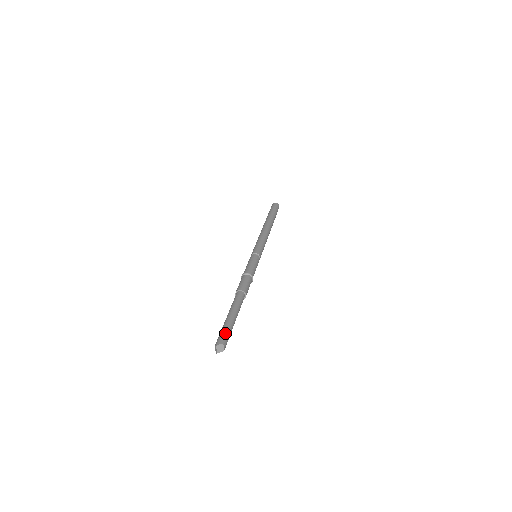
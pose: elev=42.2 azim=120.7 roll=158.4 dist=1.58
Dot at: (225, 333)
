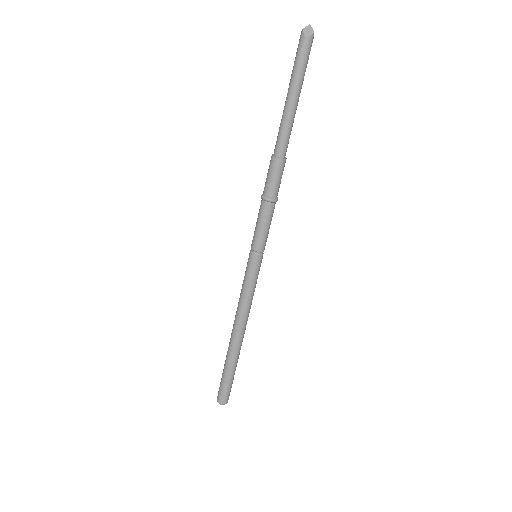
Dot at: (306, 60)
